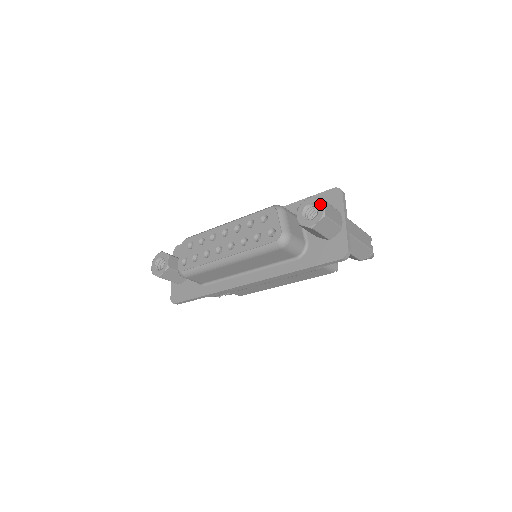
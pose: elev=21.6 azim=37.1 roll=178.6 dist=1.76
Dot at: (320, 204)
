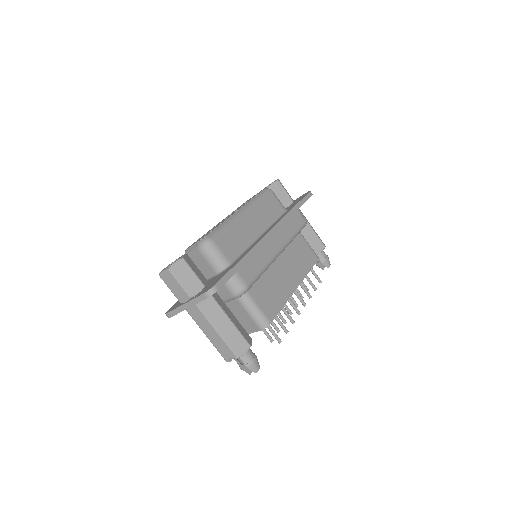
Dot at: occluded
